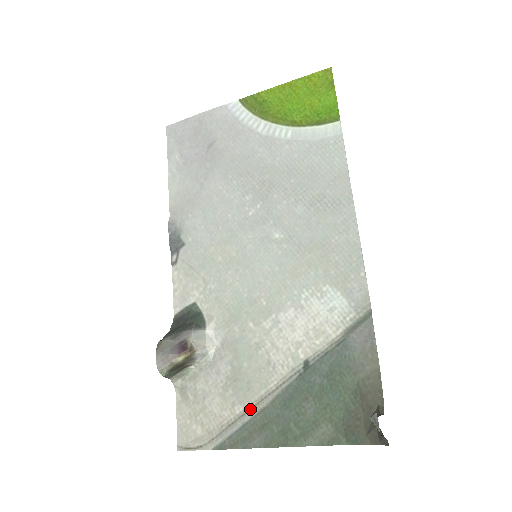
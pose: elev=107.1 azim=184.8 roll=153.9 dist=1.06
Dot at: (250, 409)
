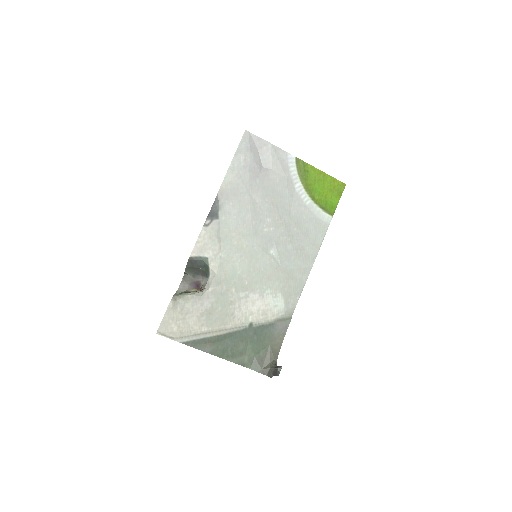
Dot at: (211, 332)
